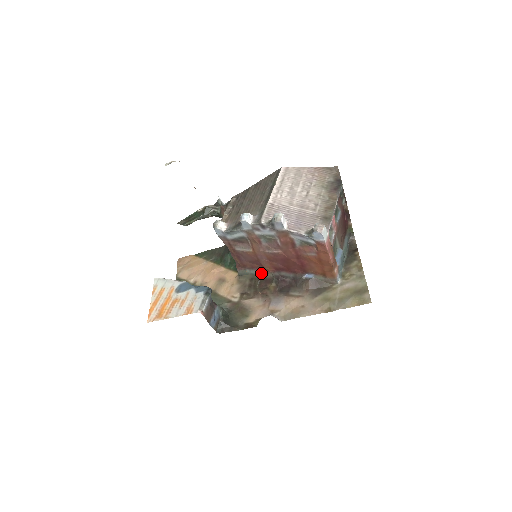
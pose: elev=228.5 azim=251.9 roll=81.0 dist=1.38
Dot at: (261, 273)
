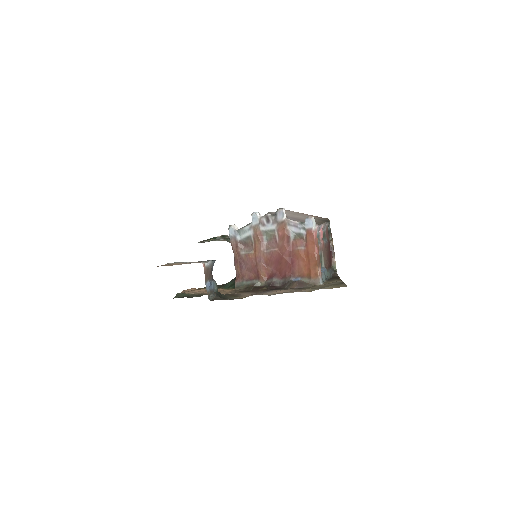
Dot at: (256, 282)
